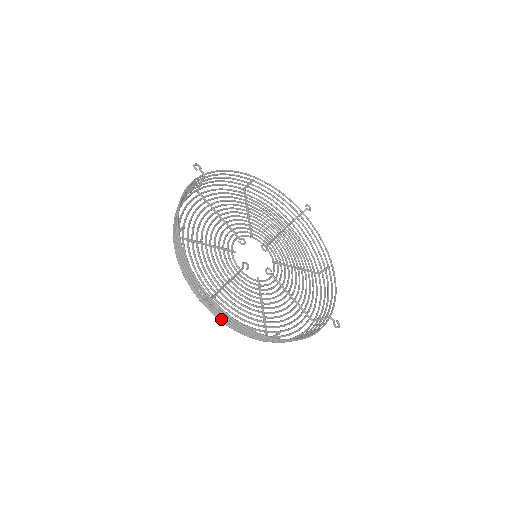
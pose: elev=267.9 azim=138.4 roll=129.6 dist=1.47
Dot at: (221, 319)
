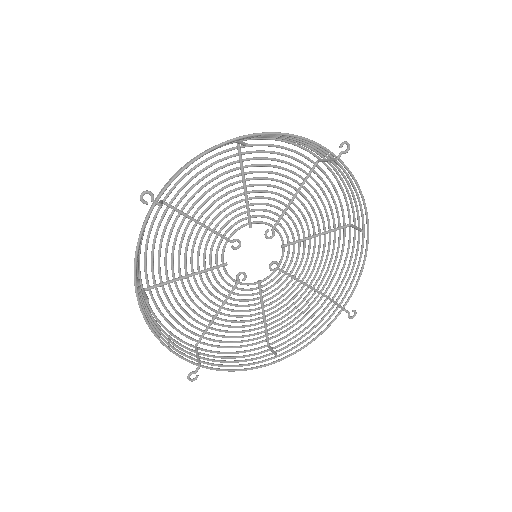
Dot at: (213, 357)
